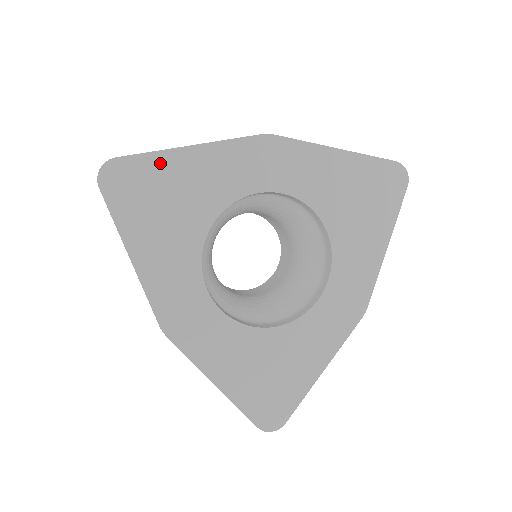
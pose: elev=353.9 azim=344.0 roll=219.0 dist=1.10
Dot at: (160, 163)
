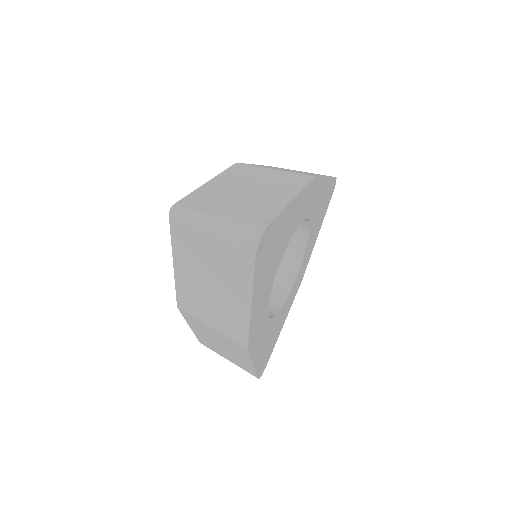
Dot at: (280, 220)
